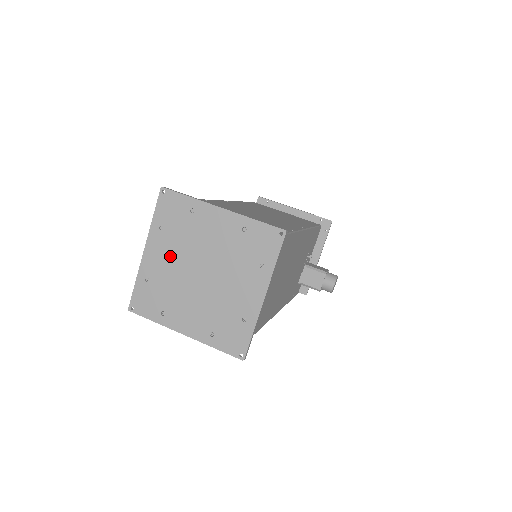
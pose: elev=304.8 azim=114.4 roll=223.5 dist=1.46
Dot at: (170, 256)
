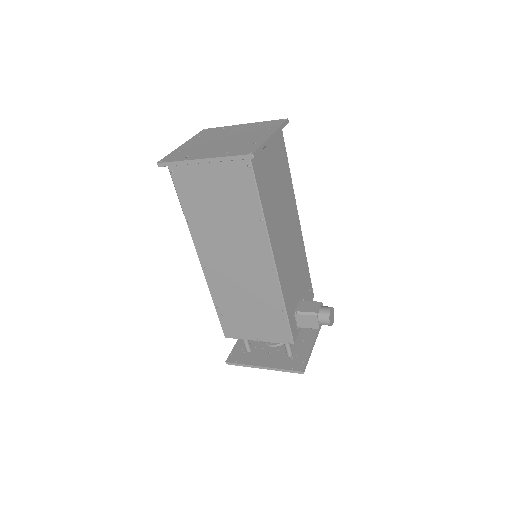
Dot at: (202, 141)
